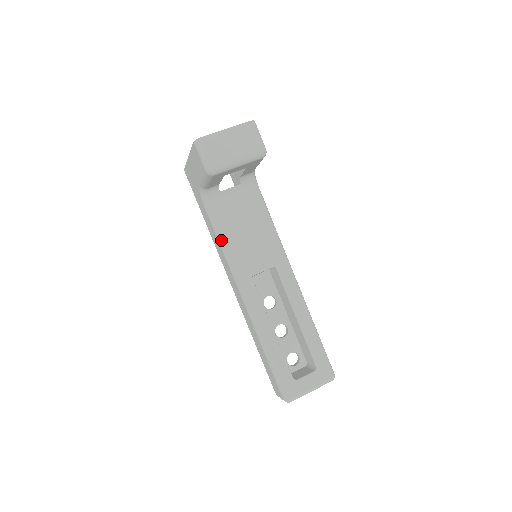
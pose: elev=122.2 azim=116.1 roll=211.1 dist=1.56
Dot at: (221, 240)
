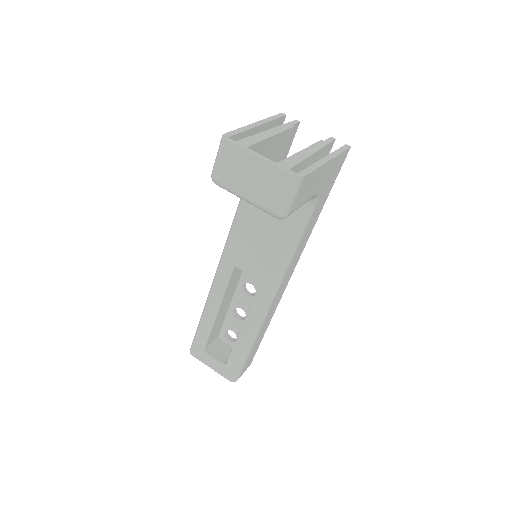
Dot at: (236, 215)
